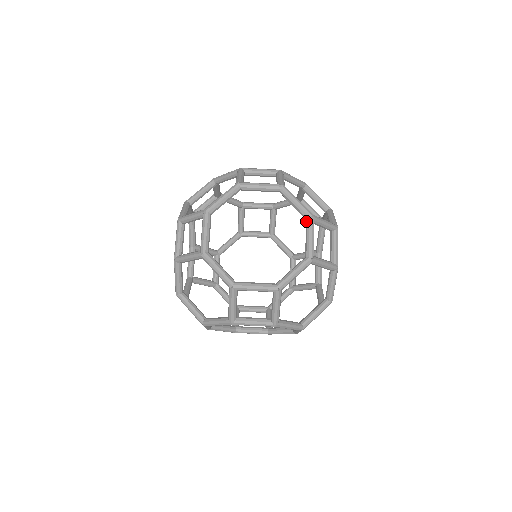
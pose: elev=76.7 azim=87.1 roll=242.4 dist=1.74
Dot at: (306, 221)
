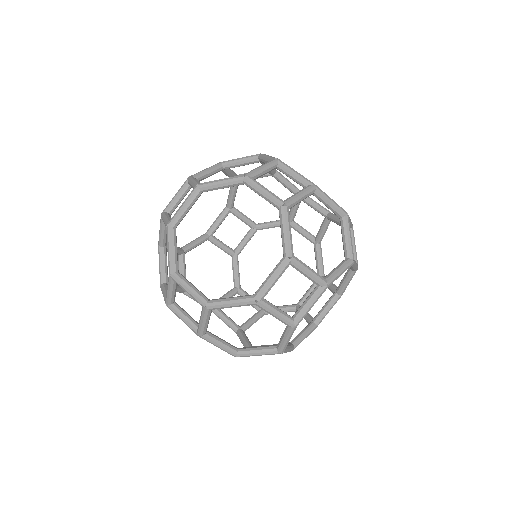
Dot at: occluded
